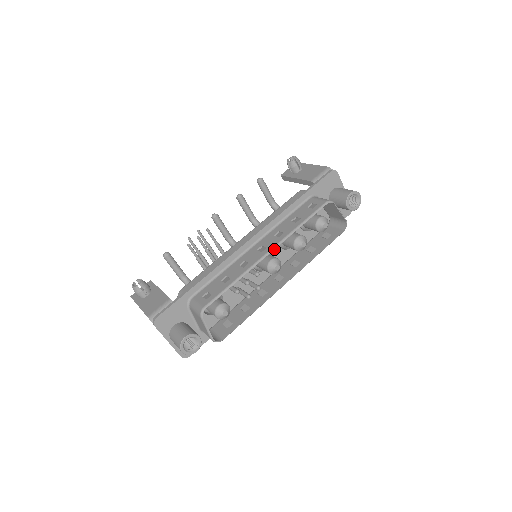
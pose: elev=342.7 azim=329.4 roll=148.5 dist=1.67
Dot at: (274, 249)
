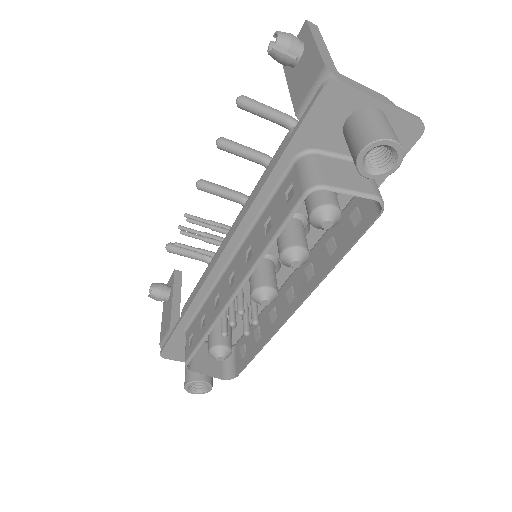
Dot at: (274, 248)
